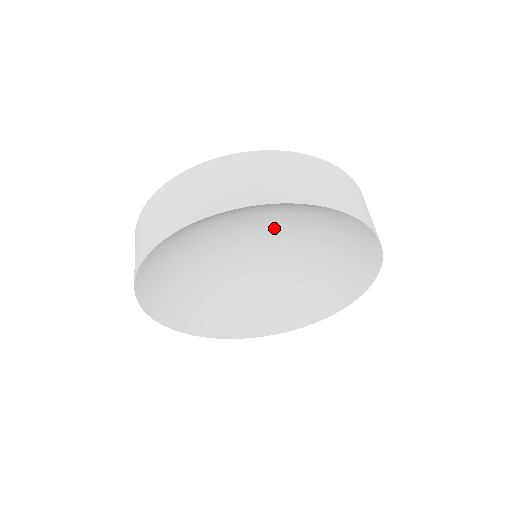
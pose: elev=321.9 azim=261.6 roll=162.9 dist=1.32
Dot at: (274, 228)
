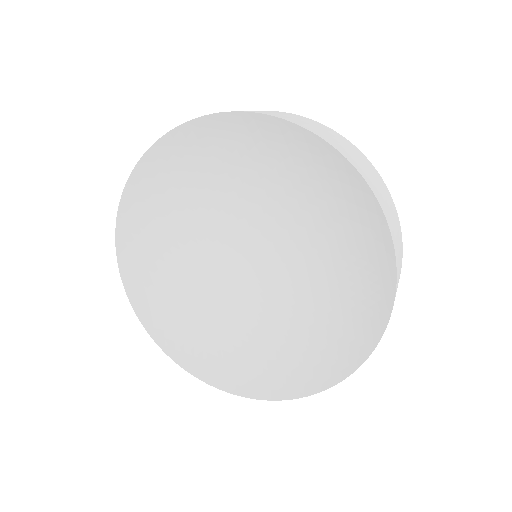
Dot at: (258, 202)
